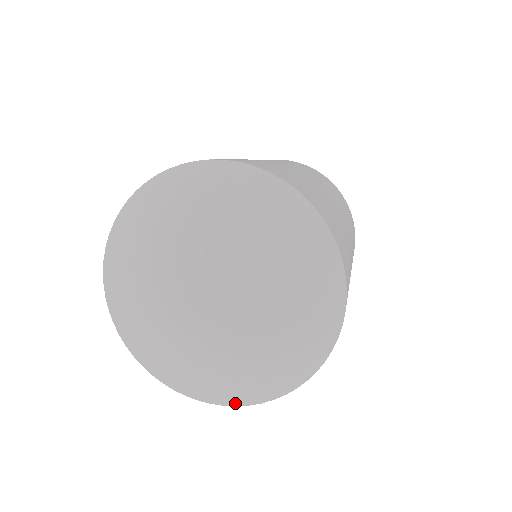
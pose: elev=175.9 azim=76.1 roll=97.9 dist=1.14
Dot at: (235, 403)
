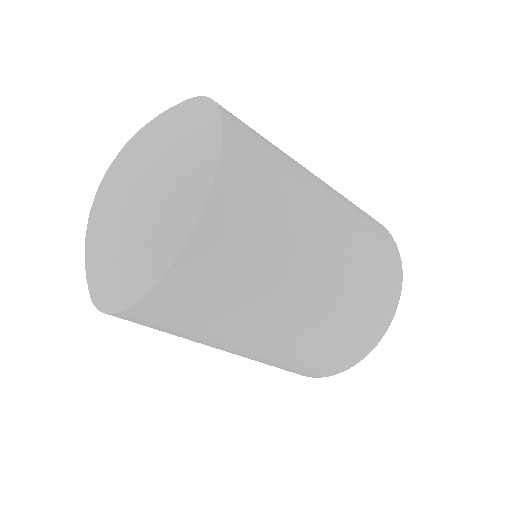
Dot at: (140, 289)
